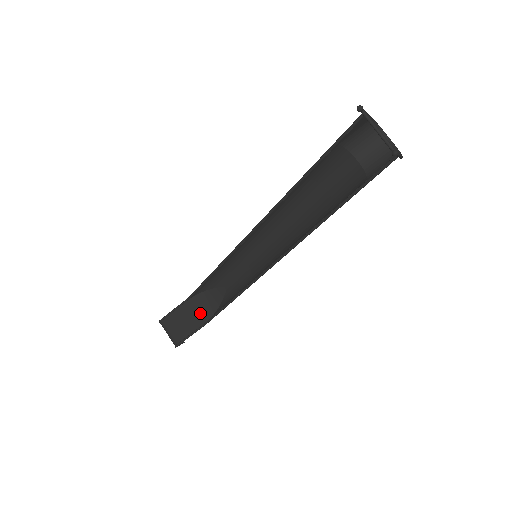
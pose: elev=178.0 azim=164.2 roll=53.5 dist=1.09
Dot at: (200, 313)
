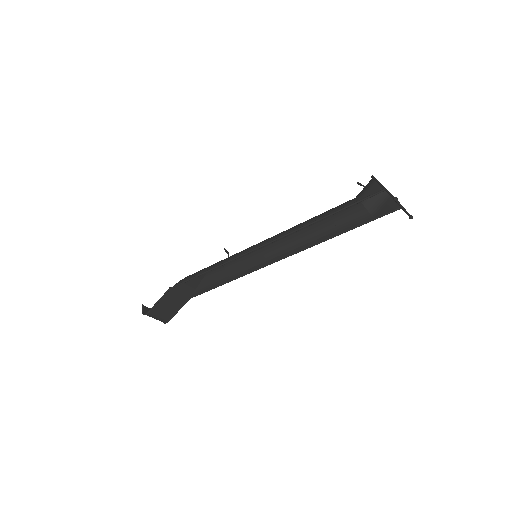
Dot at: (183, 294)
